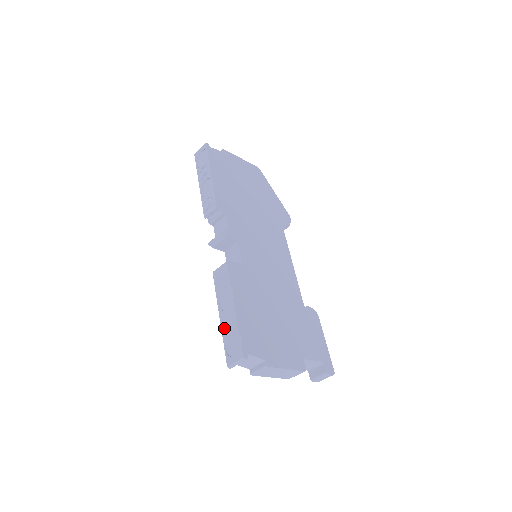
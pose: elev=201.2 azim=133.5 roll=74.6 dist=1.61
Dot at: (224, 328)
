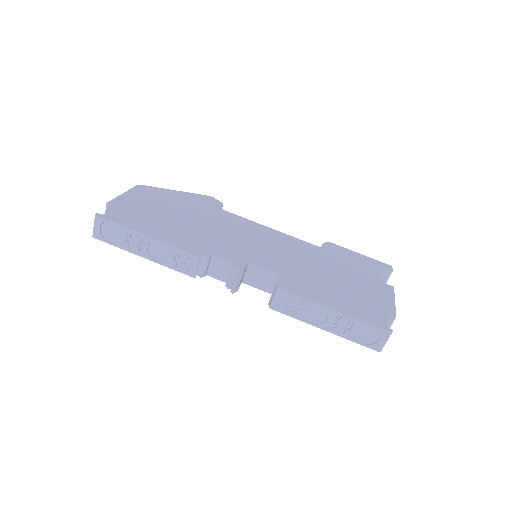
Dot at: (341, 333)
